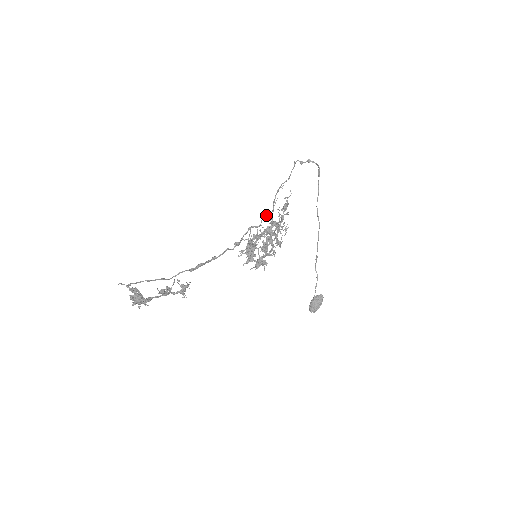
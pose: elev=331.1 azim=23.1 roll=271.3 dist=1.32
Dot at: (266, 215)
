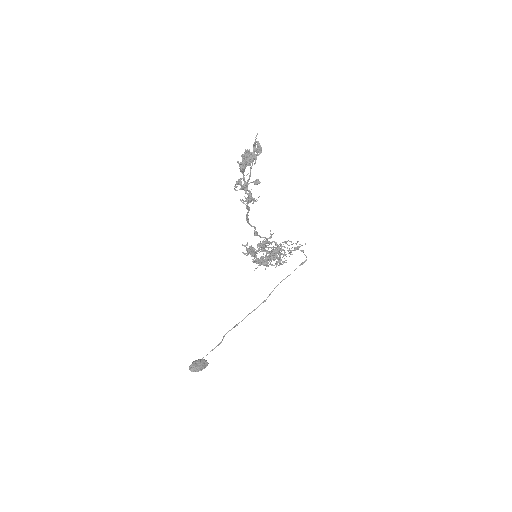
Dot at: occluded
